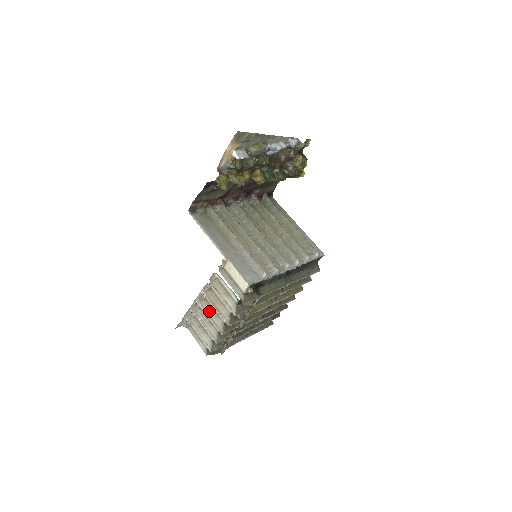
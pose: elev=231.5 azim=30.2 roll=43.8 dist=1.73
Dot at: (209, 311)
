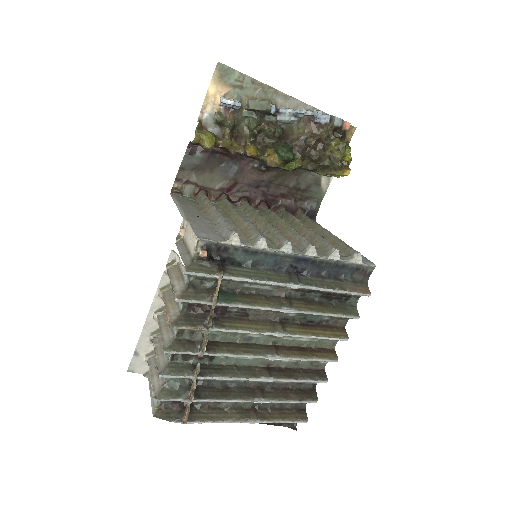
Dot at: (163, 324)
